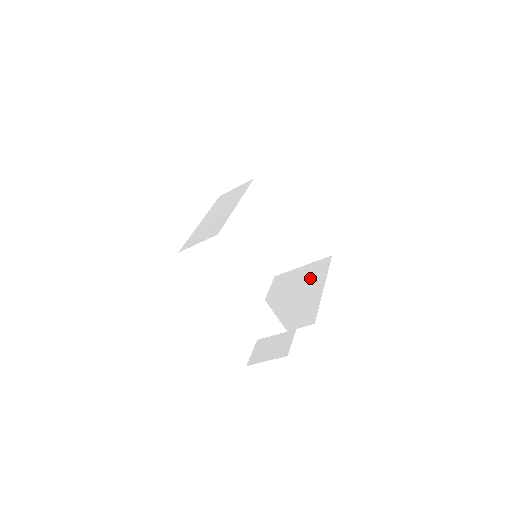
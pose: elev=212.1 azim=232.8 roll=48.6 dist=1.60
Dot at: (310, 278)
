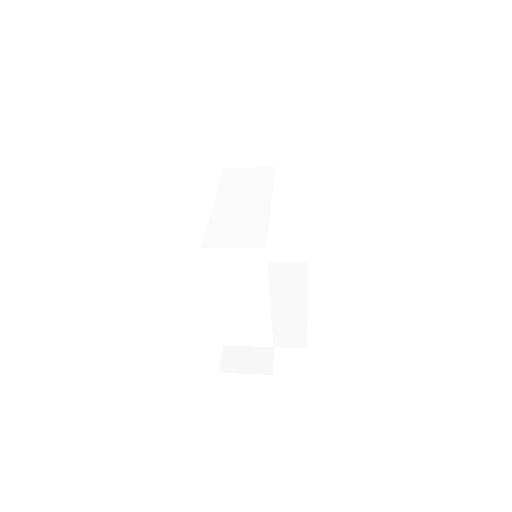
Dot at: (287, 284)
